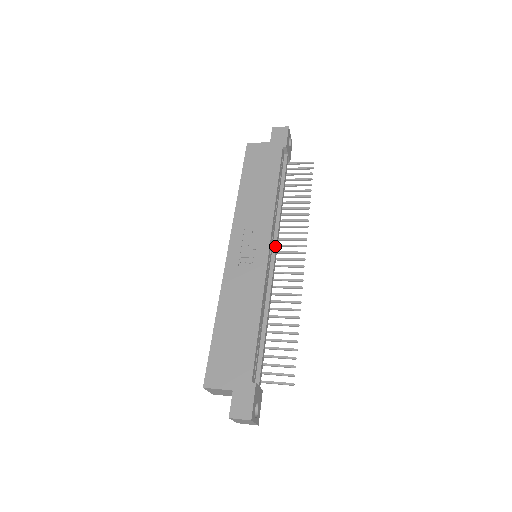
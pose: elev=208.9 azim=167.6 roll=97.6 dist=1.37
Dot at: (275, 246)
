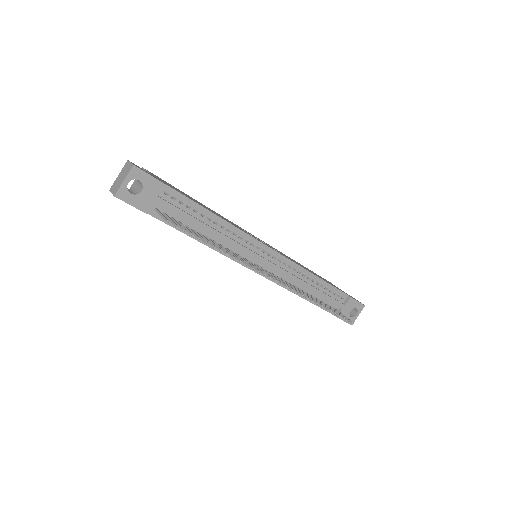
Dot at: (274, 263)
